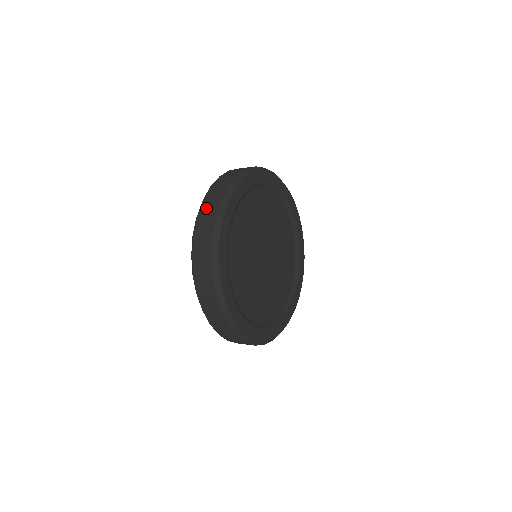
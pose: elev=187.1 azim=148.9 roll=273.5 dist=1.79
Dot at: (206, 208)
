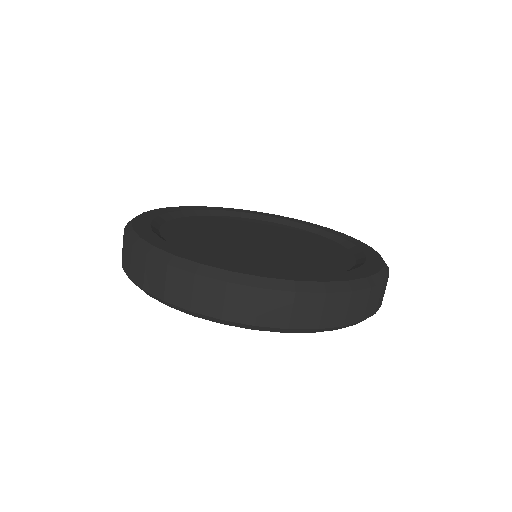
Dot at: occluded
